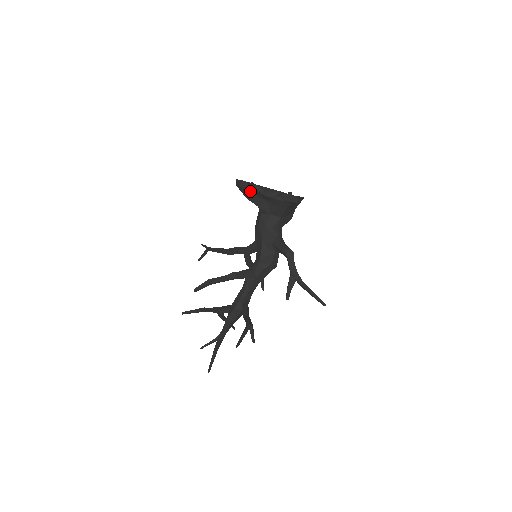
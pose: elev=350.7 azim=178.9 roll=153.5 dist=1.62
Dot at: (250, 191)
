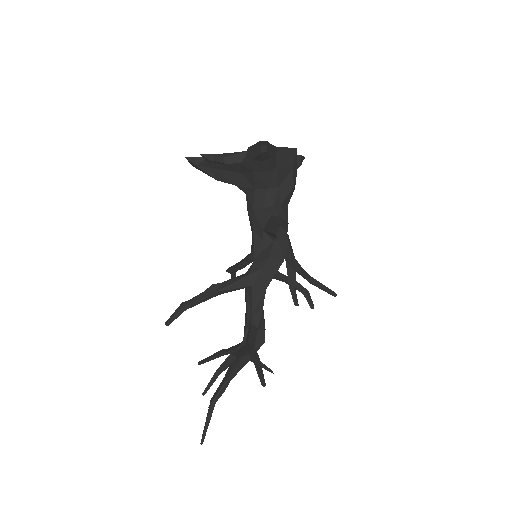
Dot at: (213, 167)
